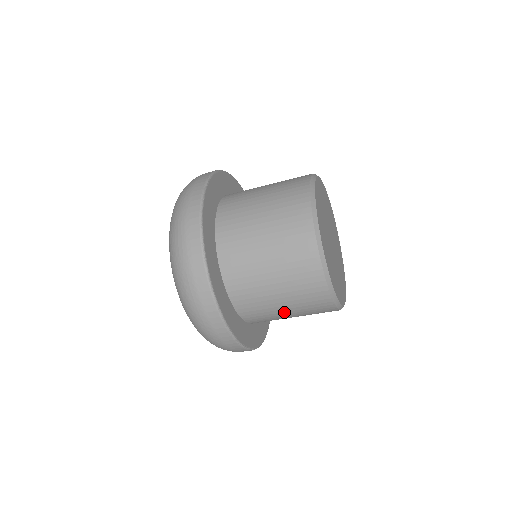
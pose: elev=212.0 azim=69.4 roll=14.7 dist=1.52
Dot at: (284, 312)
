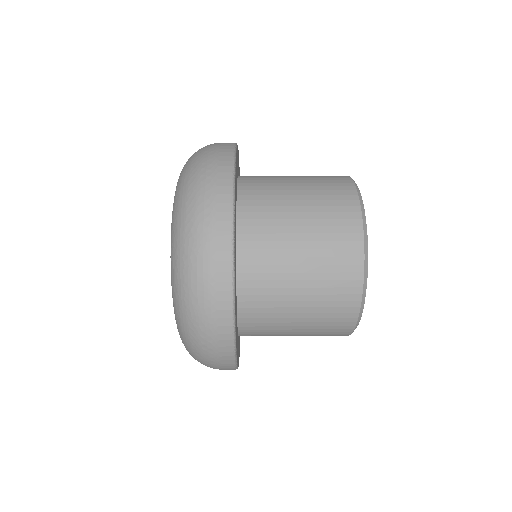
Dot at: occluded
